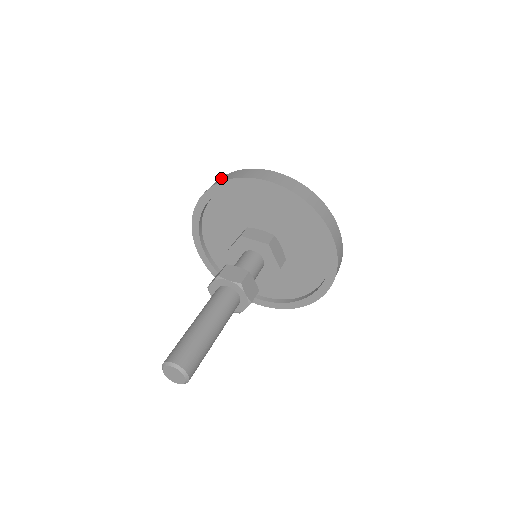
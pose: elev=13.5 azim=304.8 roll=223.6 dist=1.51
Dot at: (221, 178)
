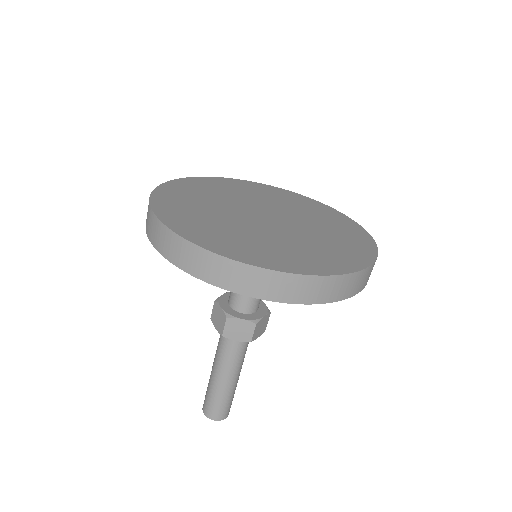
Dot at: (175, 246)
